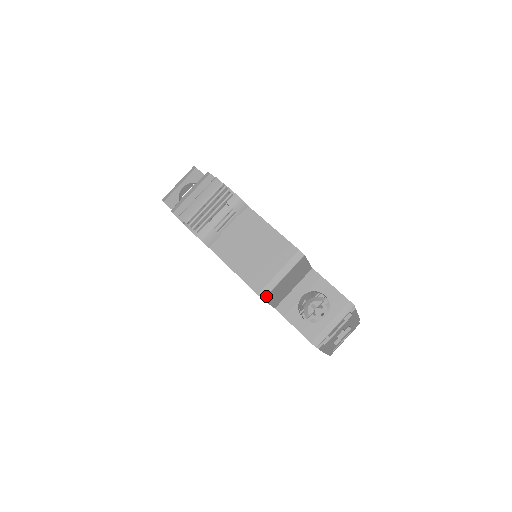
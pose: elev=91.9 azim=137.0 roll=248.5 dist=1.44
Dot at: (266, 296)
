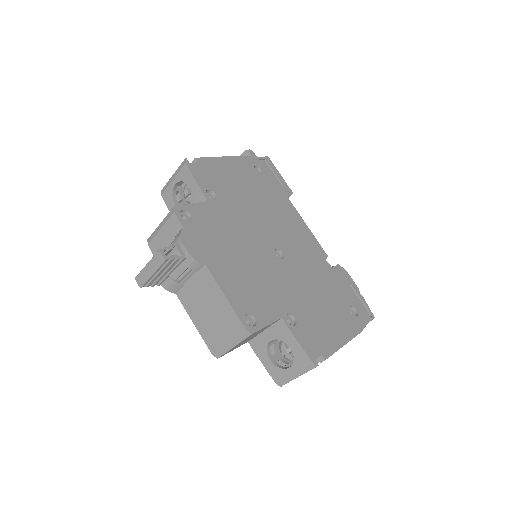
Dot at: occluded
